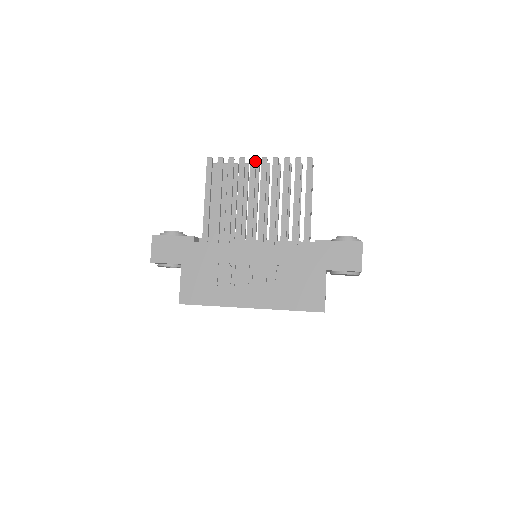
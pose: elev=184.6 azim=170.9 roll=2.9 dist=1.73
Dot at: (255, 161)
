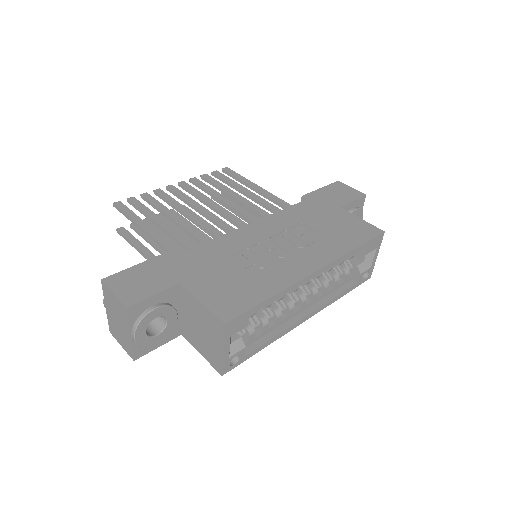
Dot at: (173, 186)
